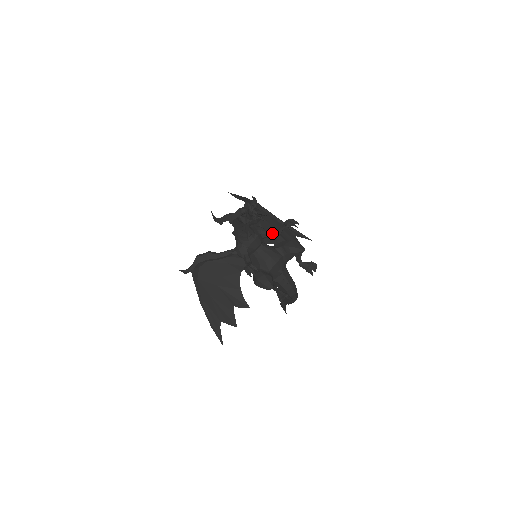
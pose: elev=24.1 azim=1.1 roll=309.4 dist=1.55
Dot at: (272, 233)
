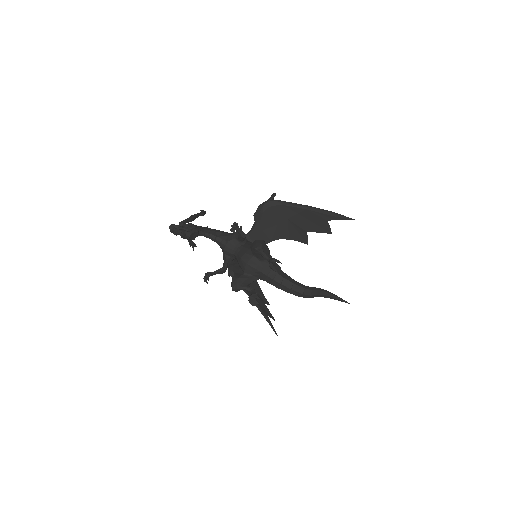
Dot at: (239, 236)
